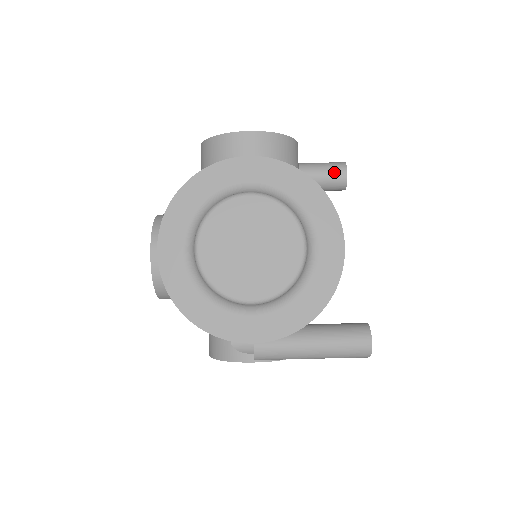
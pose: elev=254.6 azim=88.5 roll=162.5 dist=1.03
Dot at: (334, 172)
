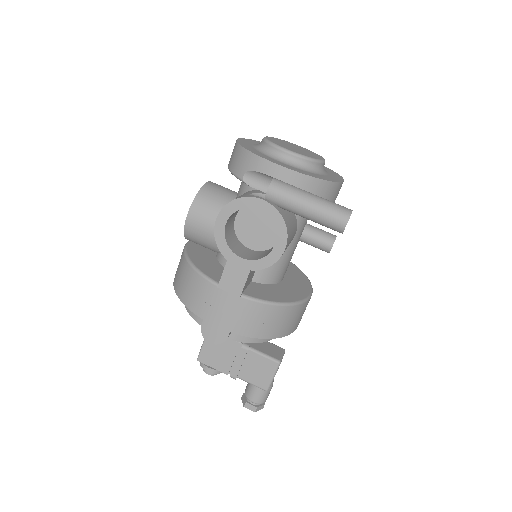
Dot at: (329, 233)
